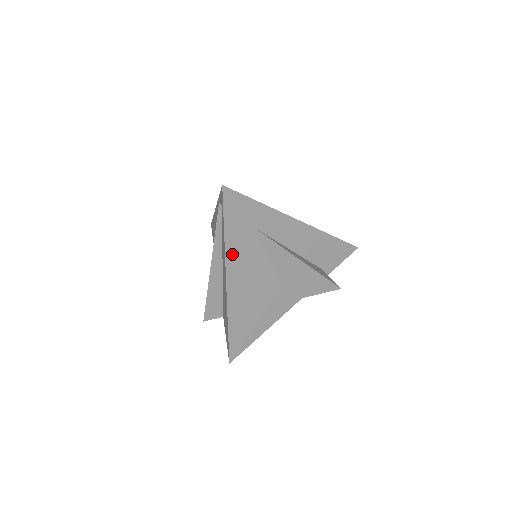
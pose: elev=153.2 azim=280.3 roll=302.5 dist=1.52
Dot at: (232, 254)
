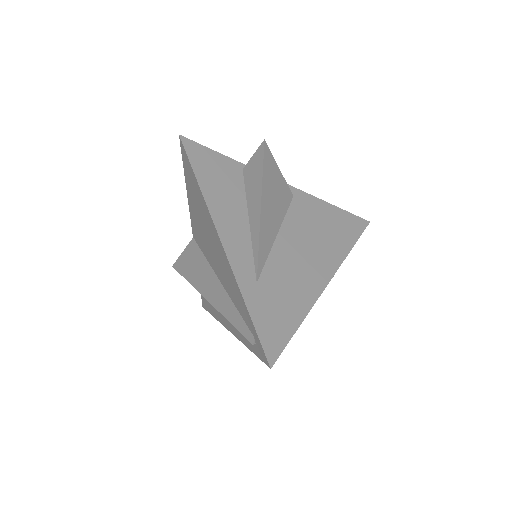
Dot at: occluded
